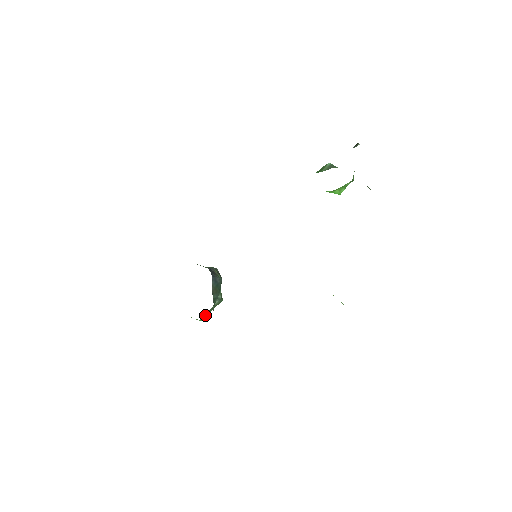
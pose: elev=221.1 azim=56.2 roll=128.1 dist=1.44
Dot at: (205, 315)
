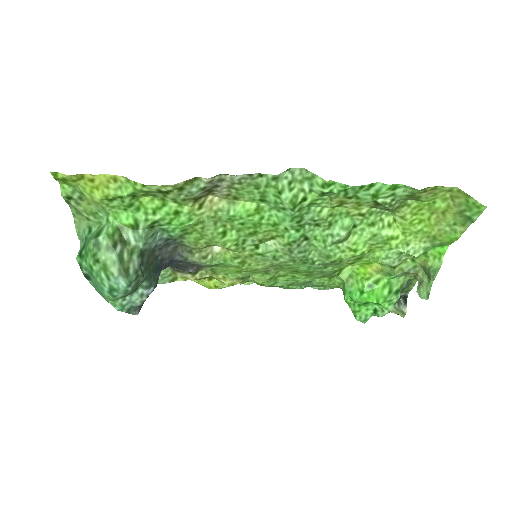
Dot at: (115, 240)
